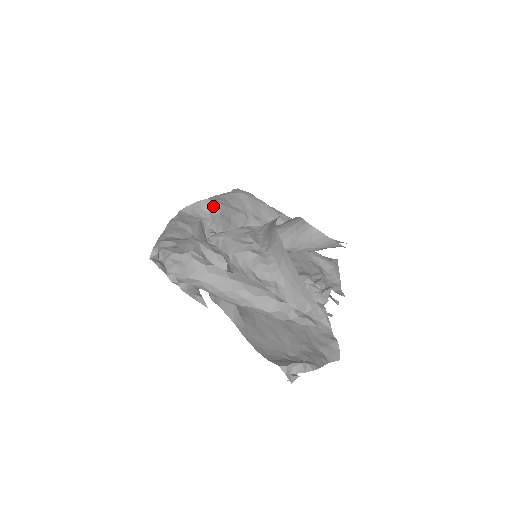
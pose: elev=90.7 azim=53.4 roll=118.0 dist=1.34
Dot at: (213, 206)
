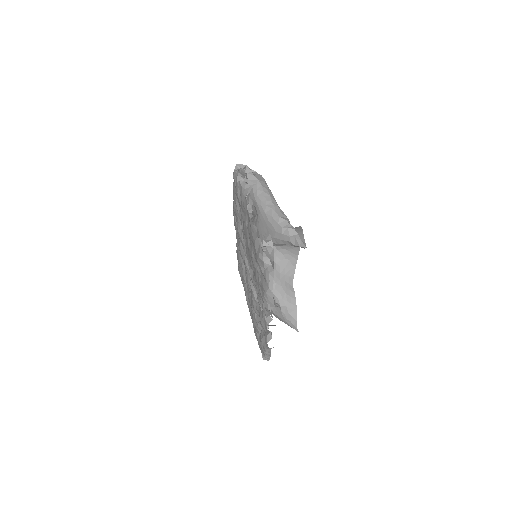
Dot at: occluded
